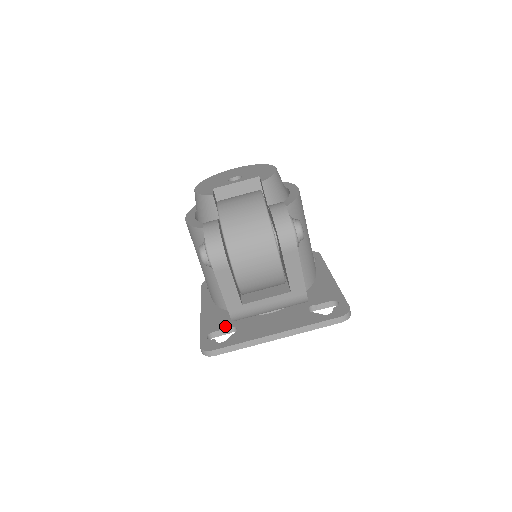
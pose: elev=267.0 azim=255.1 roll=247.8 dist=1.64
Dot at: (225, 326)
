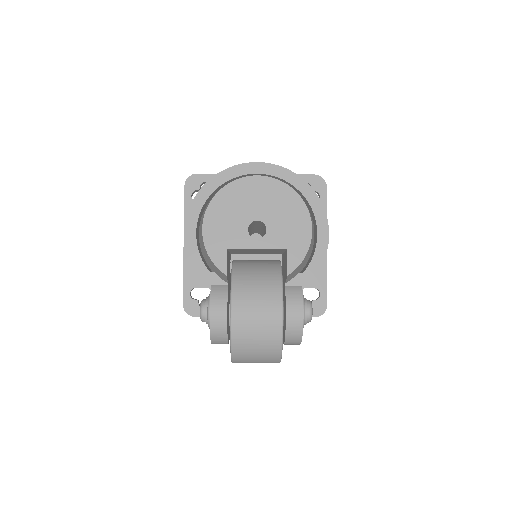
Dot at: occluded
